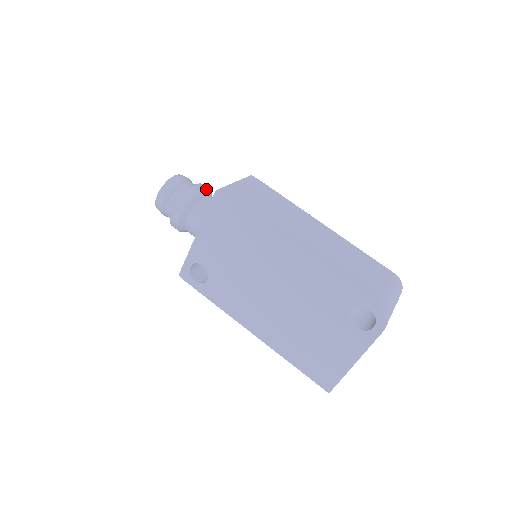
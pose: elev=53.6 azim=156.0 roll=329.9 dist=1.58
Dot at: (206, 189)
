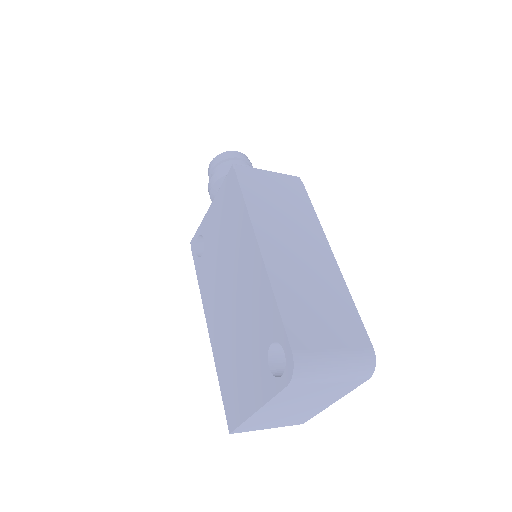
Dot at: occluded
